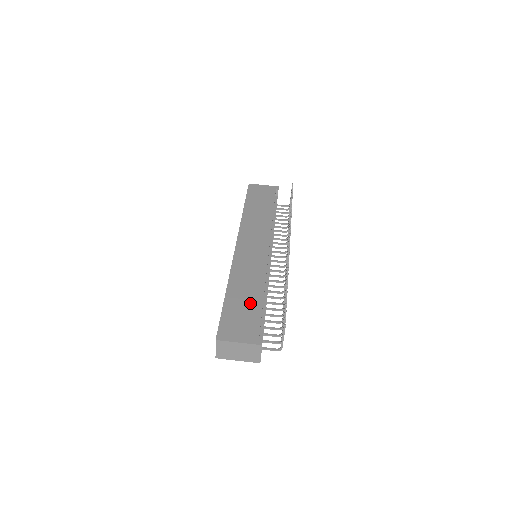
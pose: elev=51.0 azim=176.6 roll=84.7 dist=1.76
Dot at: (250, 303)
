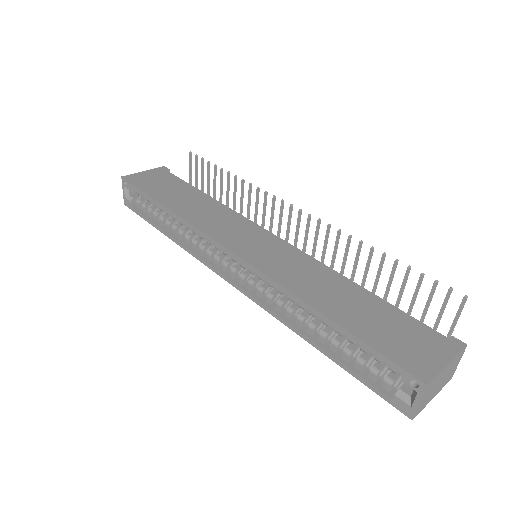
Dot at: (369, 307)
